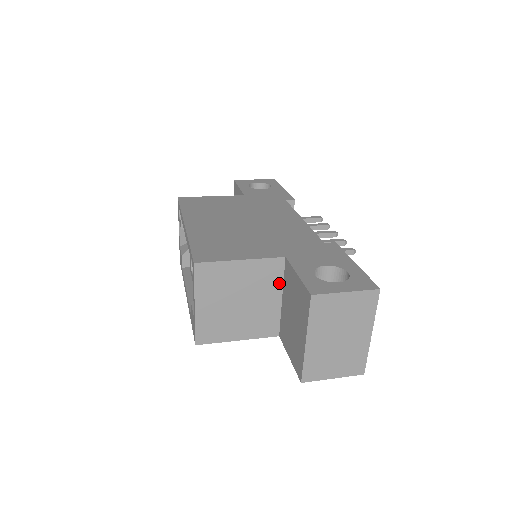
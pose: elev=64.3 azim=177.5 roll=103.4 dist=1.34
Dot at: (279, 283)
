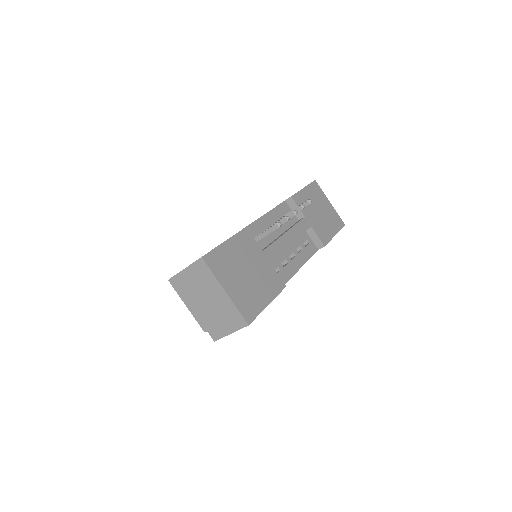
Dot at: occluded
